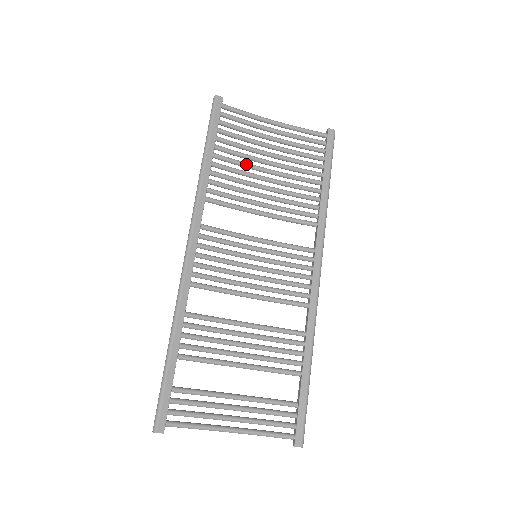
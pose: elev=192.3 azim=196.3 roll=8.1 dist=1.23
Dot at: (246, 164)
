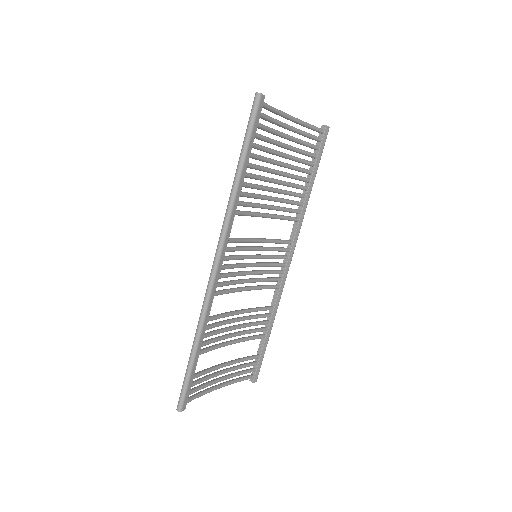
Dot at: (266, 170)
